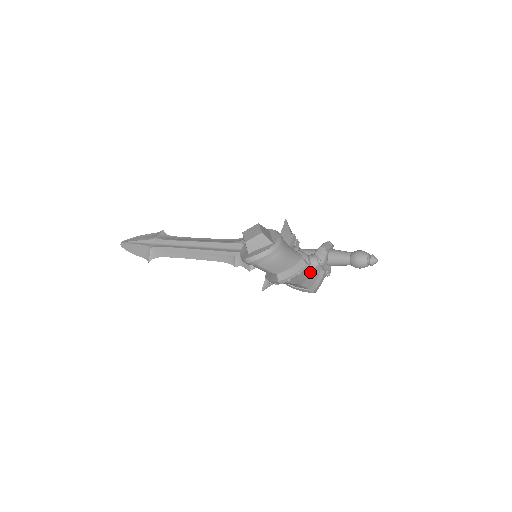
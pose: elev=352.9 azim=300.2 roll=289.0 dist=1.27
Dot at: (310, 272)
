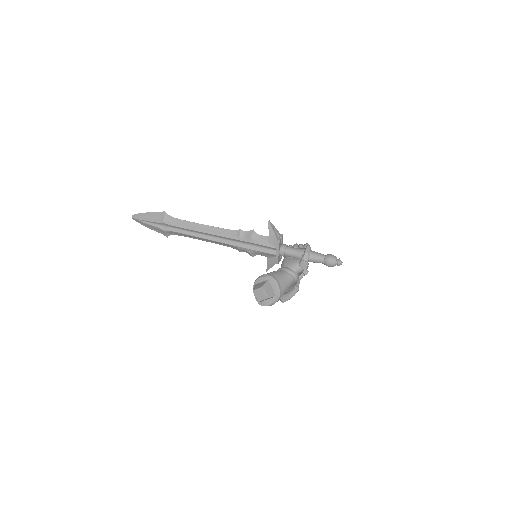
Dot at: (299, 282)
